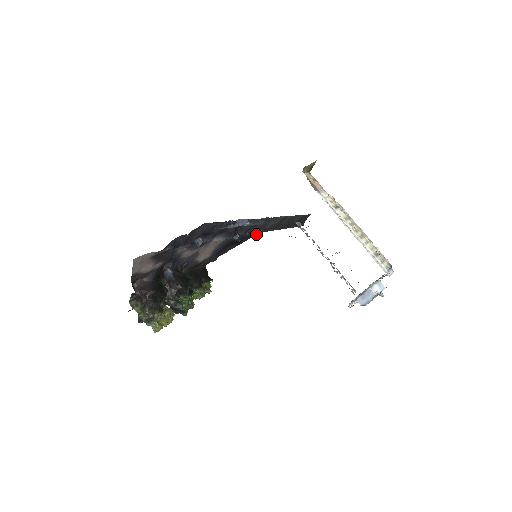
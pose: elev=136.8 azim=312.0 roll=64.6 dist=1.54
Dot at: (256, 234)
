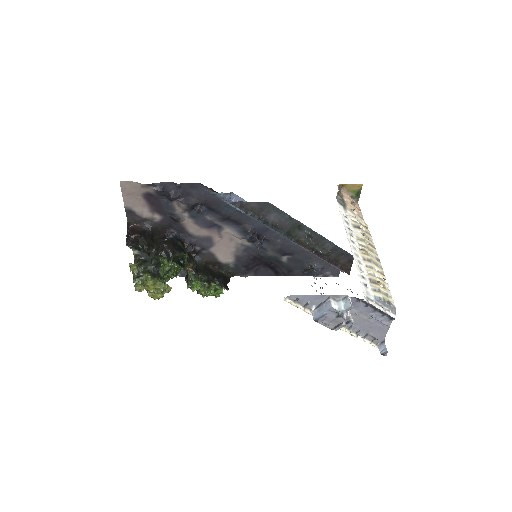
Dot at: (303, 274)
